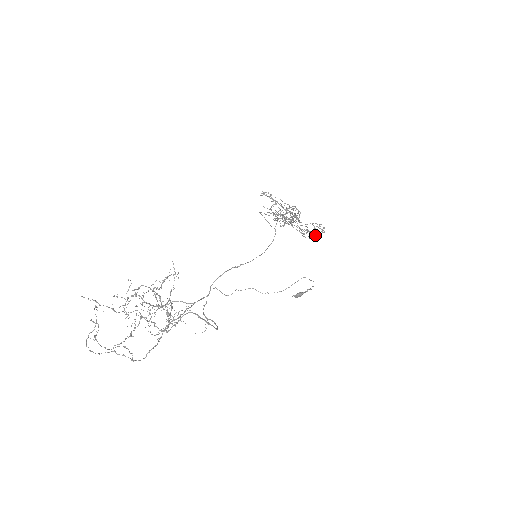
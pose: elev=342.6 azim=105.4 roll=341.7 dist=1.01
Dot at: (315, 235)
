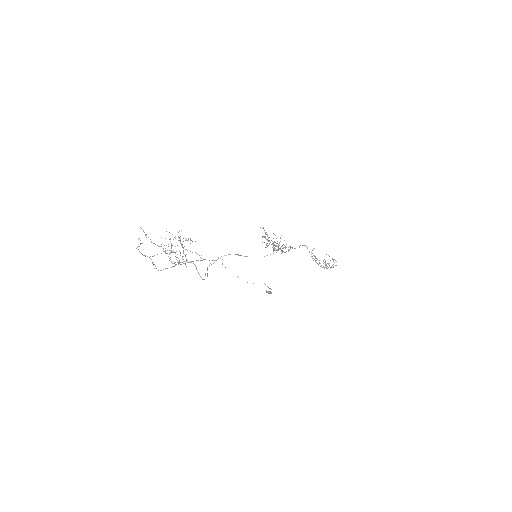
Dot at: (329, 266)
